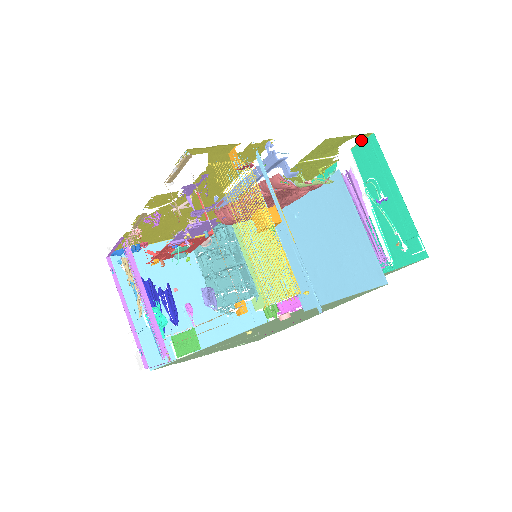
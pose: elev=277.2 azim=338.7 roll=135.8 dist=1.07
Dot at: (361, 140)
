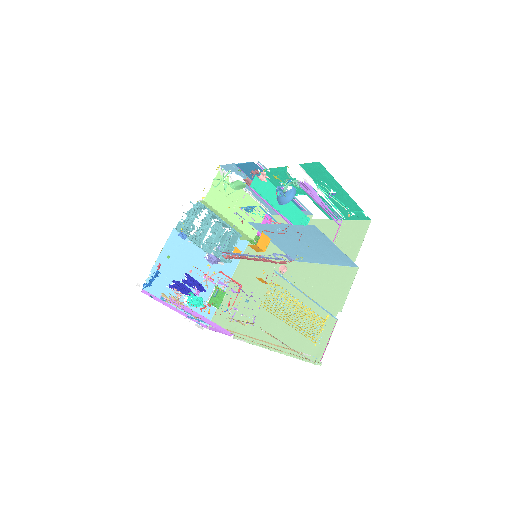
Dot at: (309, 164)
